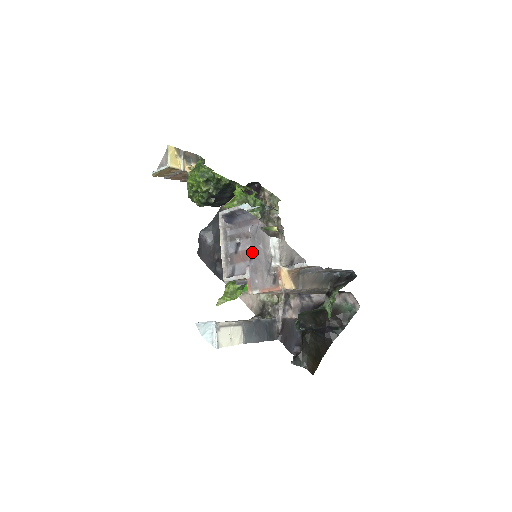
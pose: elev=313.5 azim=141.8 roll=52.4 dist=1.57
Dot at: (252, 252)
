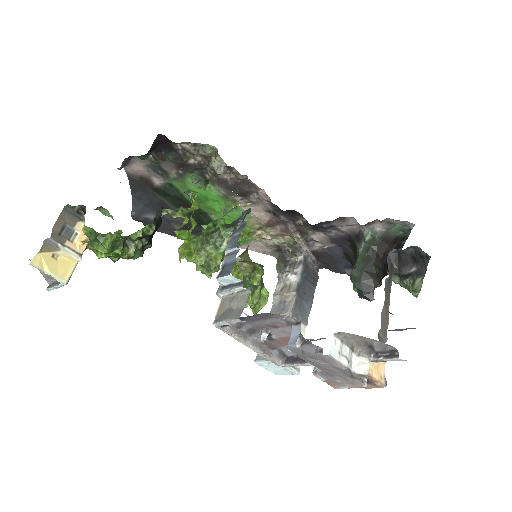
Dot at: occluded
